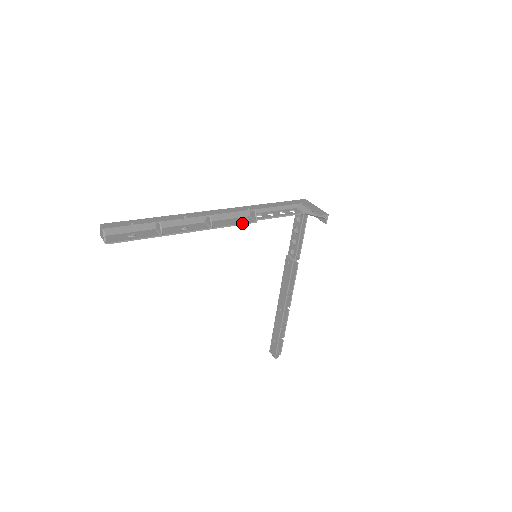
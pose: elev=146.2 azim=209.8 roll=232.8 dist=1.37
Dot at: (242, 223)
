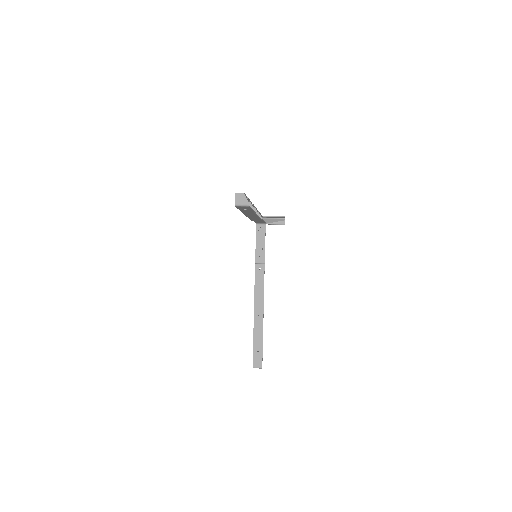
Dot at: (261, 219)
